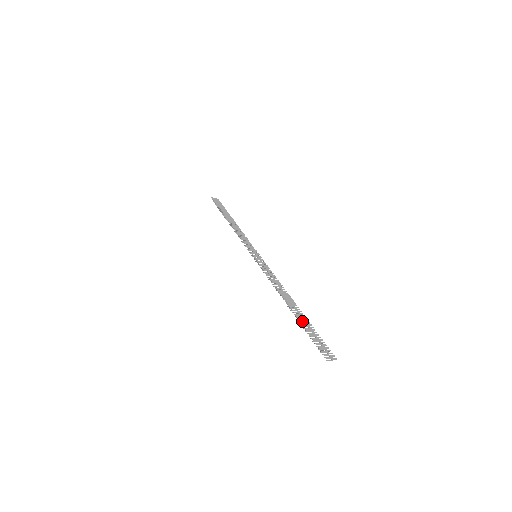
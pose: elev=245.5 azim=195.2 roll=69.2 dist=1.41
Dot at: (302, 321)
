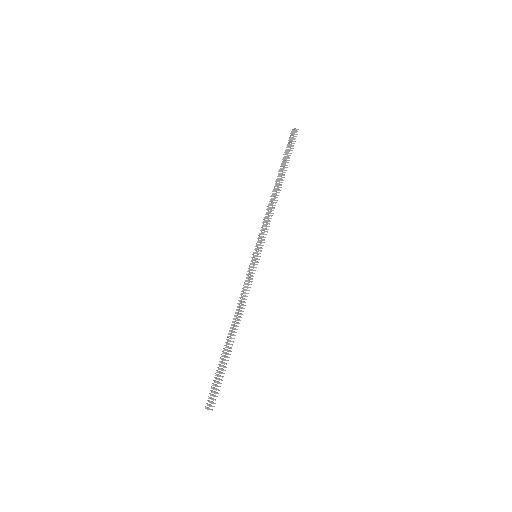
Dot at: (221, 361)
